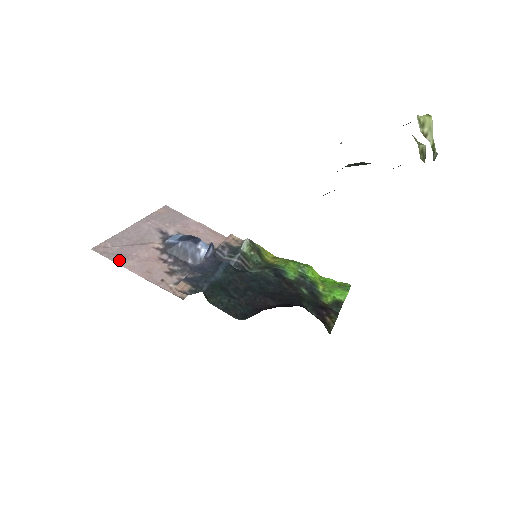
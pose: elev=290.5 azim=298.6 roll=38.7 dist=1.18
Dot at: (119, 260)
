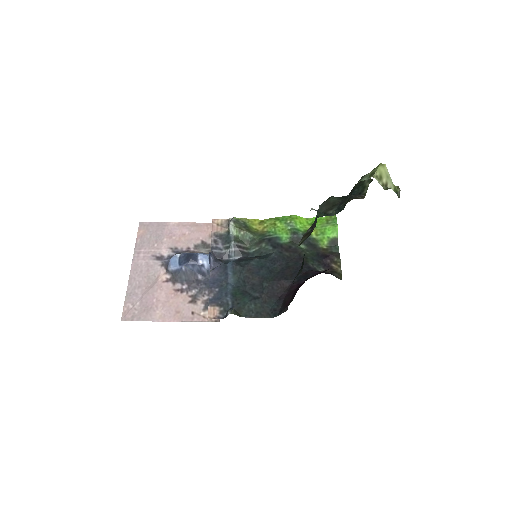
Dot at: (149, 317)
